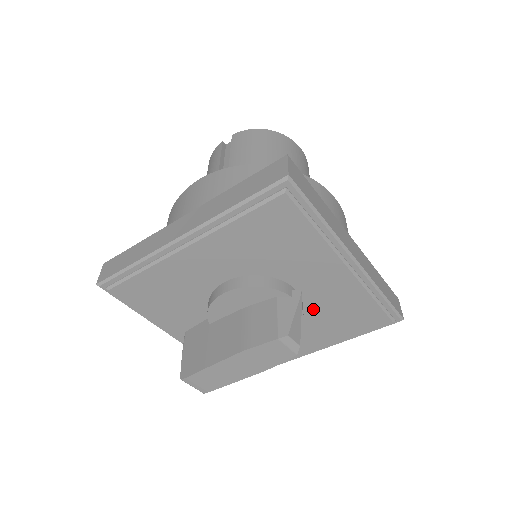
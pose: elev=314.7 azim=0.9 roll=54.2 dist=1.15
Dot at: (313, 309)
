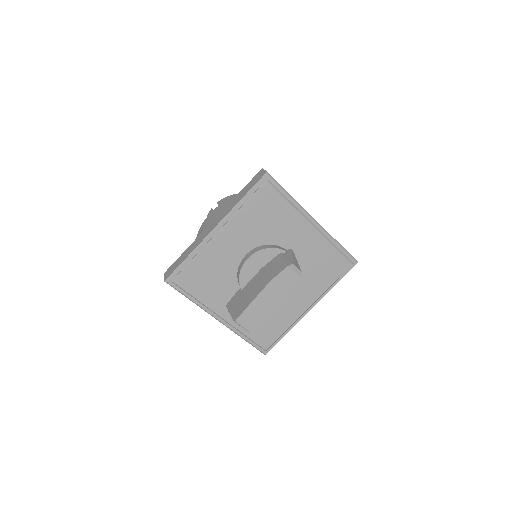
Dot at: (302, 265)
